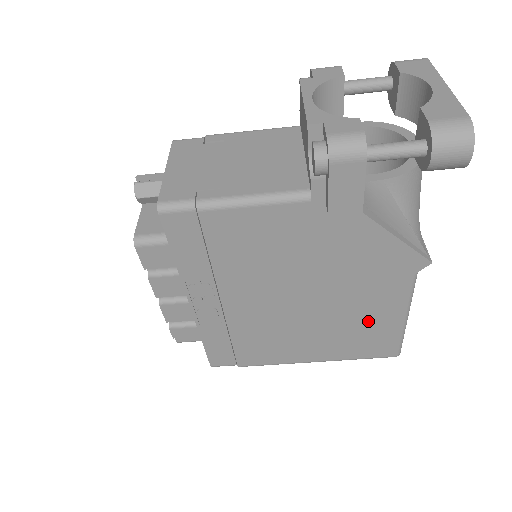
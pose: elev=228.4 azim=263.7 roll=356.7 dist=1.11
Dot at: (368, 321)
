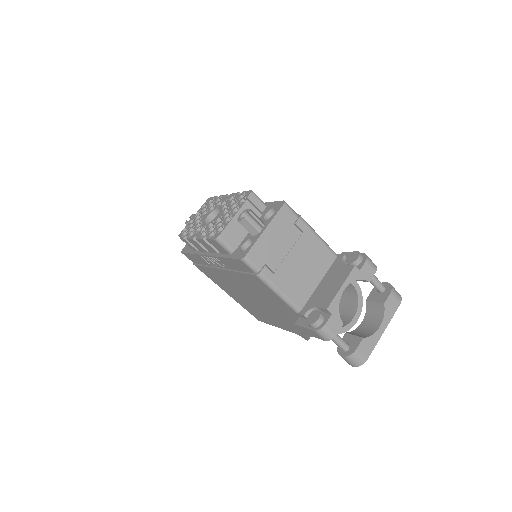
Dot at: (265, 316)
